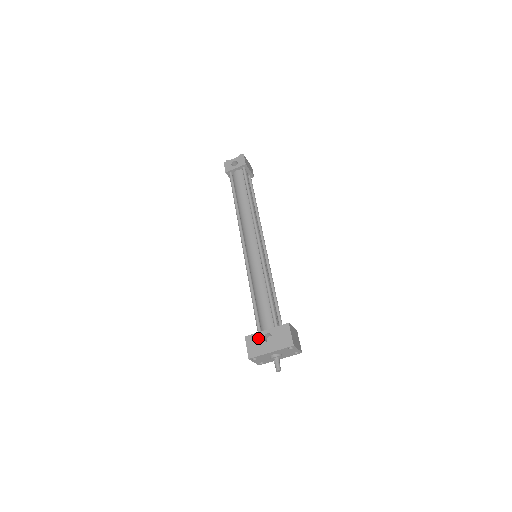
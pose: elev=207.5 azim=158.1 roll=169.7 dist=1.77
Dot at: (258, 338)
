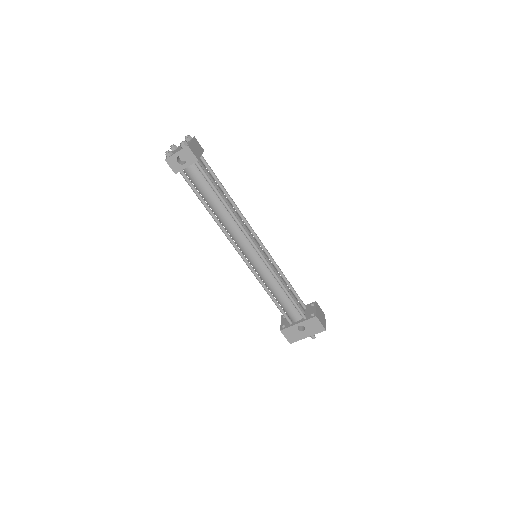
Dot at: (293, 330)
